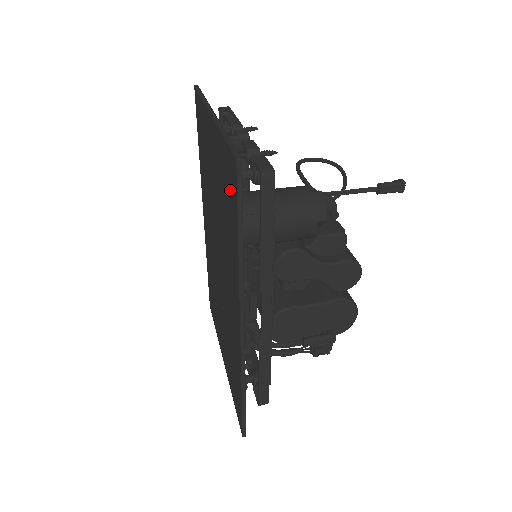
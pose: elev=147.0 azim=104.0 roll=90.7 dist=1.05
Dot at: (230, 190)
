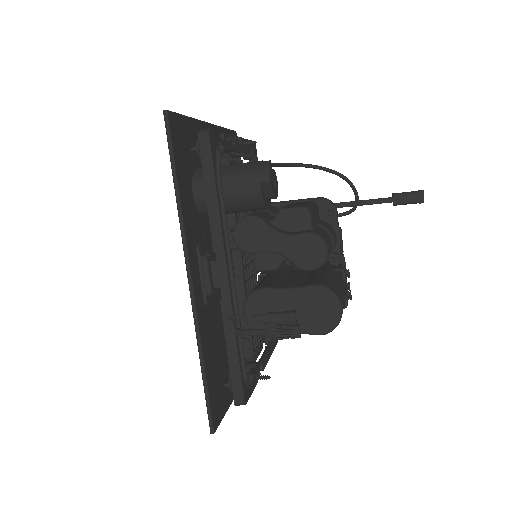
Dot at: occluded
